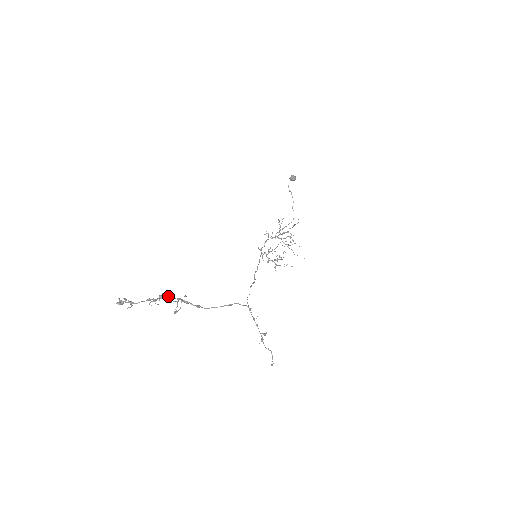
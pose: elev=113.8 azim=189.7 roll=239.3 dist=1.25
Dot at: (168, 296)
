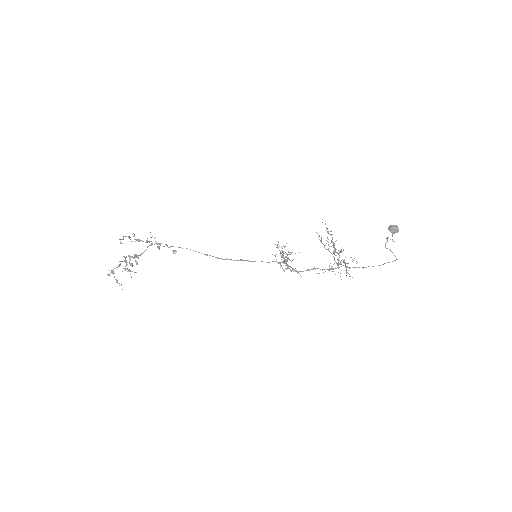
Dot at: (126, 257)
